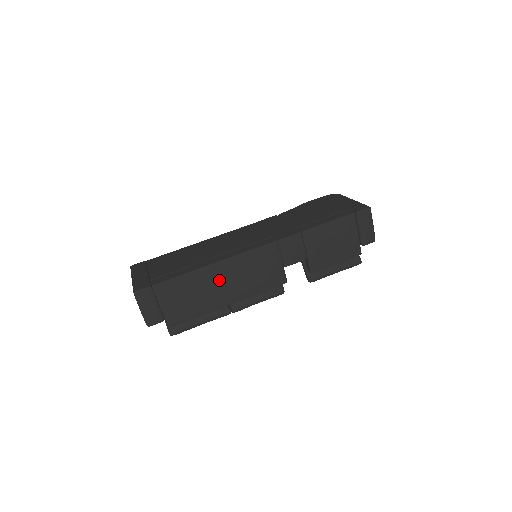
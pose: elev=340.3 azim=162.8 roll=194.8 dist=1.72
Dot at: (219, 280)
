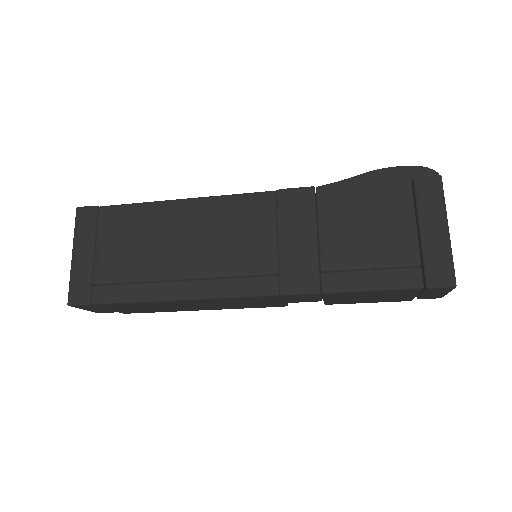
Dot at: (187, 305)
